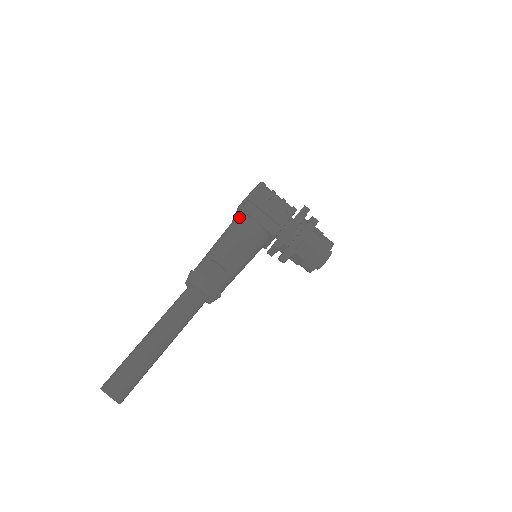
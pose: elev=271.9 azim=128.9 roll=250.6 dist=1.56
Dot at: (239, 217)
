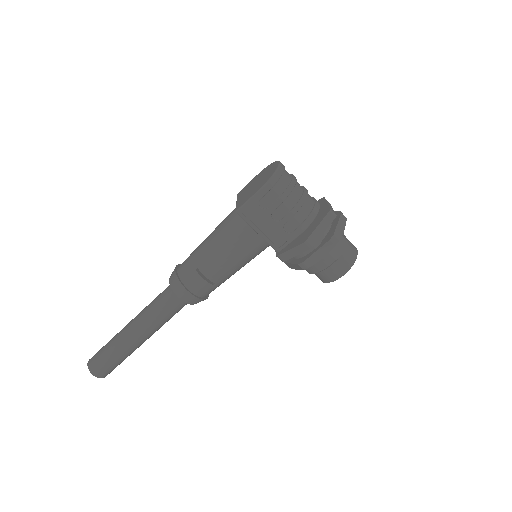
Dot at: (238, 217)
